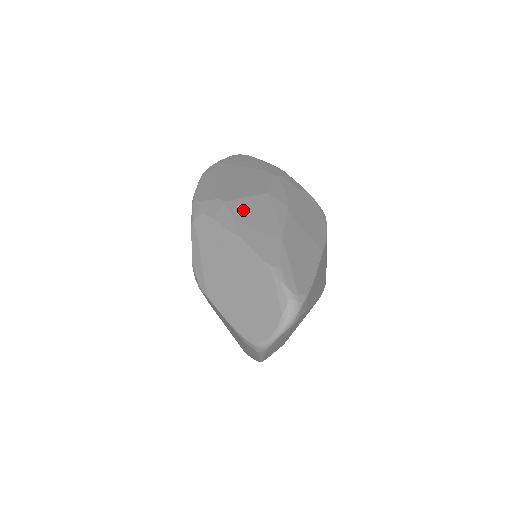
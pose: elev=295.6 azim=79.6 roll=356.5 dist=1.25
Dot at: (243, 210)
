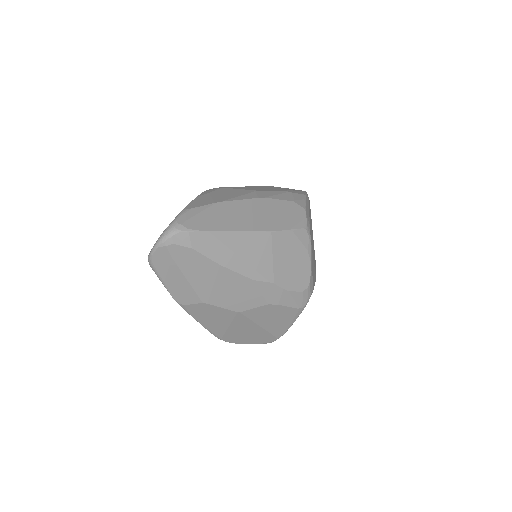
Dot at: (224, 191)
